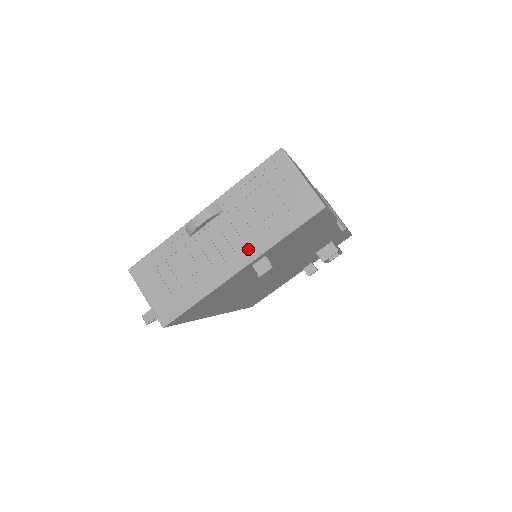
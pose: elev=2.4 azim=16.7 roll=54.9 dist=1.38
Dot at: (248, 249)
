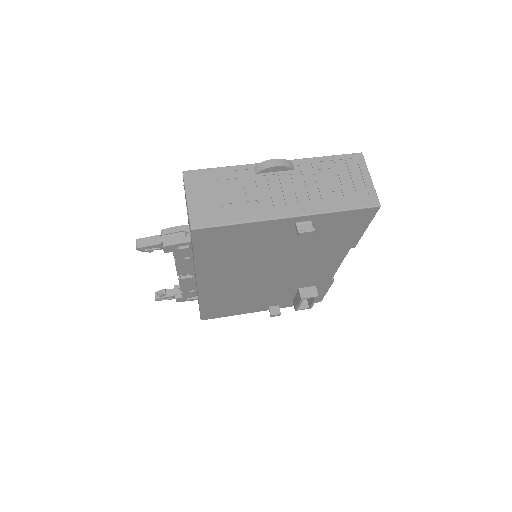
Dot at: (304, 205)
